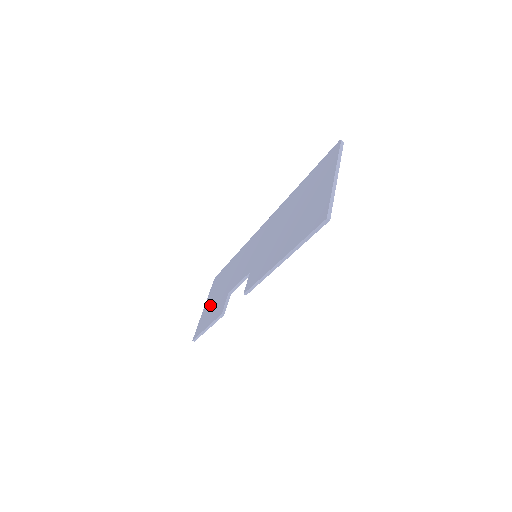
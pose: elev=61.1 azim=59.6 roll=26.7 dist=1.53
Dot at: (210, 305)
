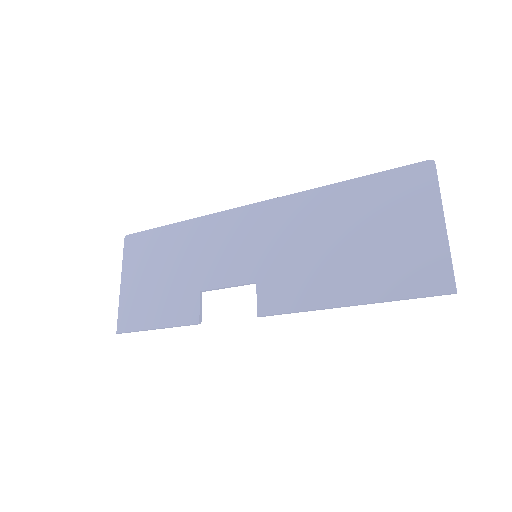
Dot at: (144, 288)
